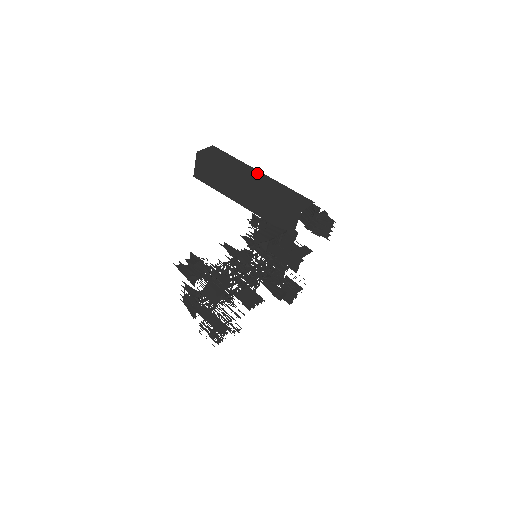
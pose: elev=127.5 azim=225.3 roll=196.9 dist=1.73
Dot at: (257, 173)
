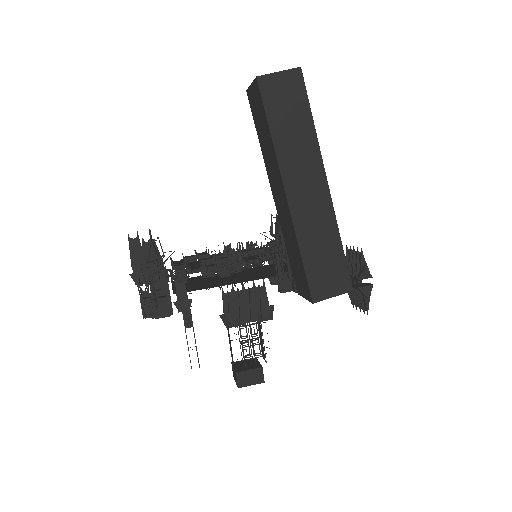
Dot at: (319, 183)
